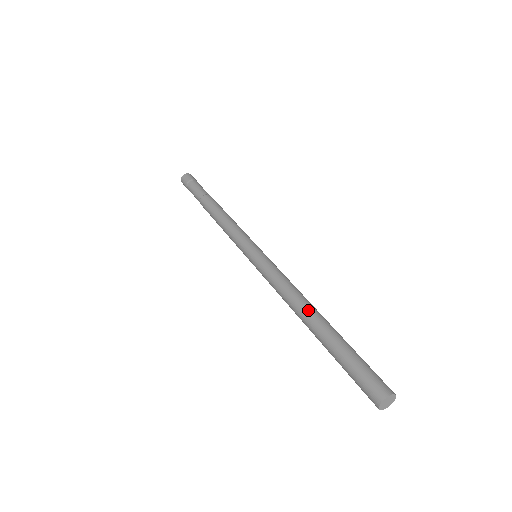
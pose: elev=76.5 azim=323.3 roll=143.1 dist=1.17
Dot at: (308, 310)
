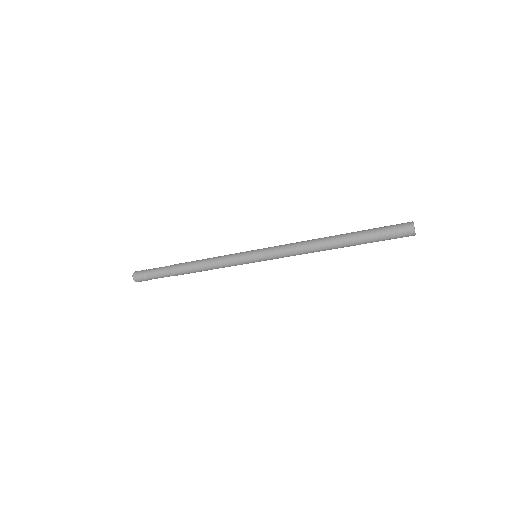
Dot at: (328, 243)
